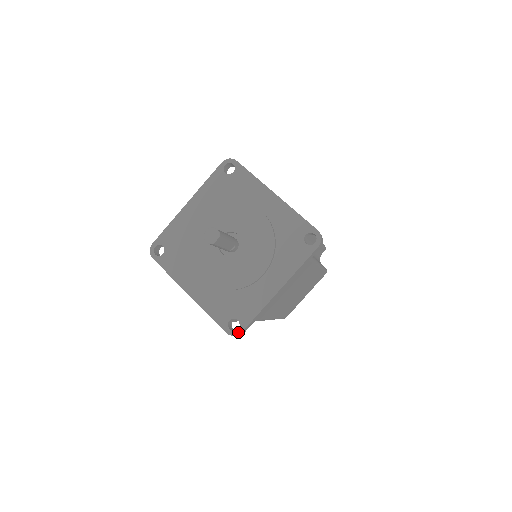
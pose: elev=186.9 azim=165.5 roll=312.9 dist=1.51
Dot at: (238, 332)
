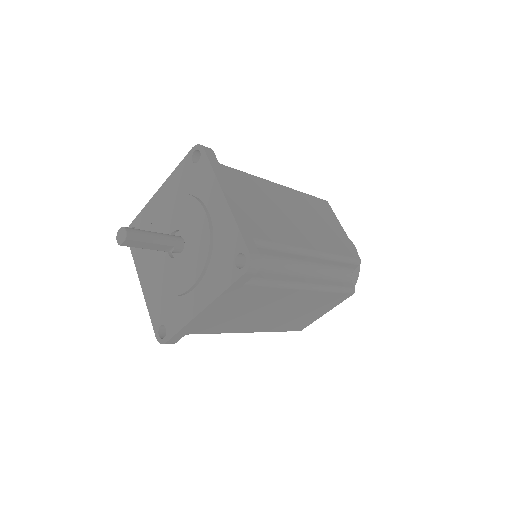
Dot at: (163, 341)
